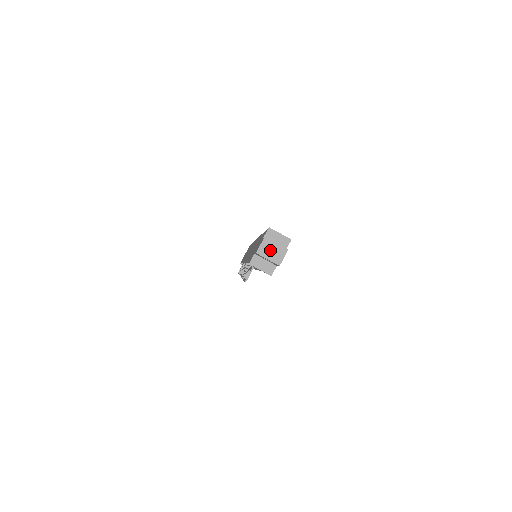
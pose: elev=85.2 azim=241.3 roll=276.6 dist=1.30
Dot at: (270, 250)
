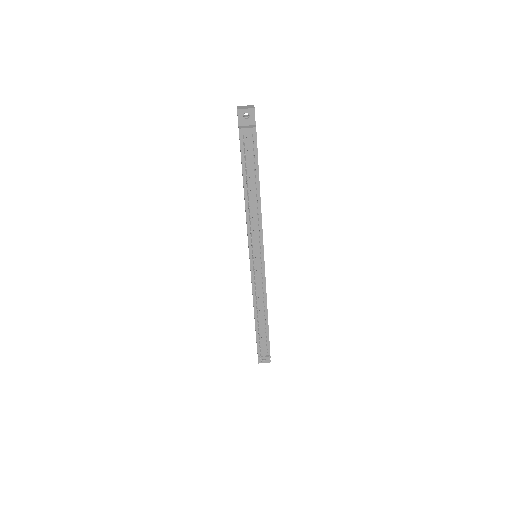
Dot at: (244, 107)
